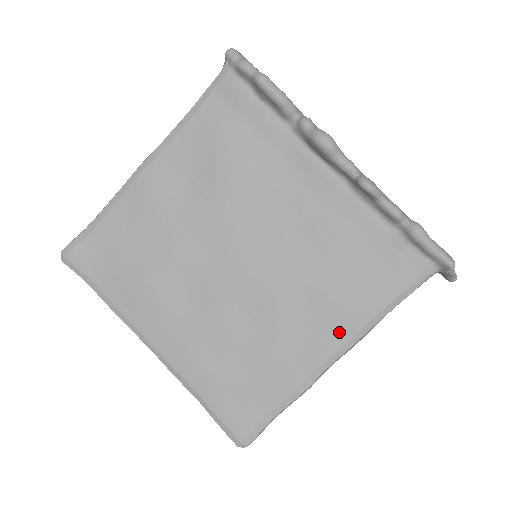
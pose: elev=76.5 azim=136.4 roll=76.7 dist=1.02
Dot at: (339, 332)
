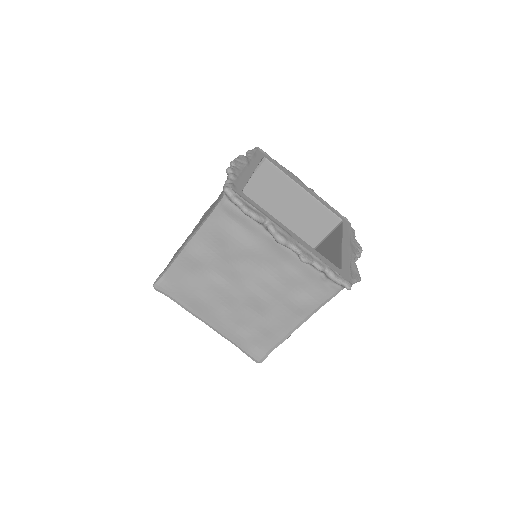
Dot at: (299, 316)
